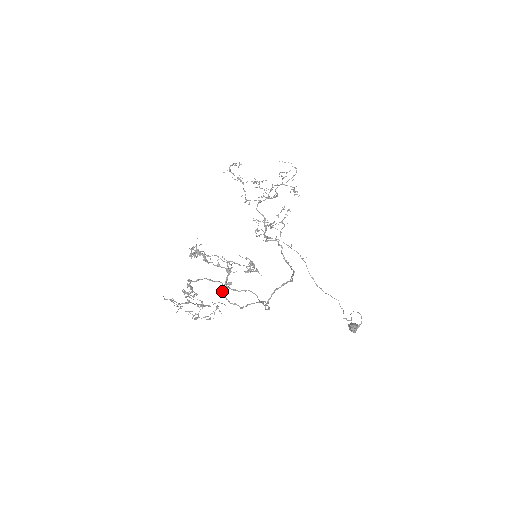
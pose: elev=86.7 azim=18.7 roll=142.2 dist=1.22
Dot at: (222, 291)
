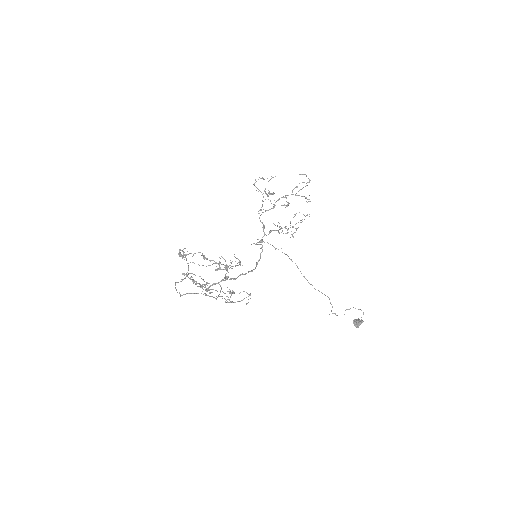
Dot at: (175, 283)
